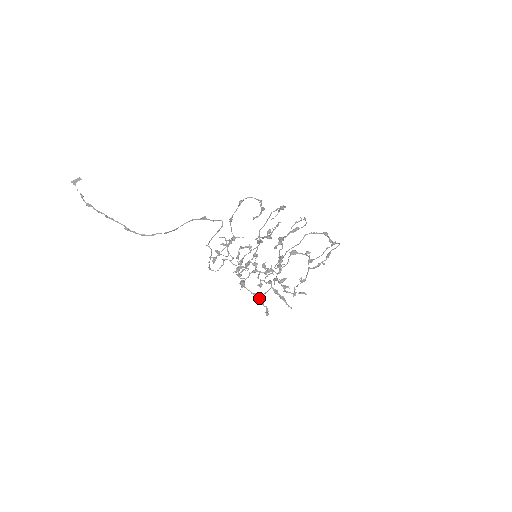
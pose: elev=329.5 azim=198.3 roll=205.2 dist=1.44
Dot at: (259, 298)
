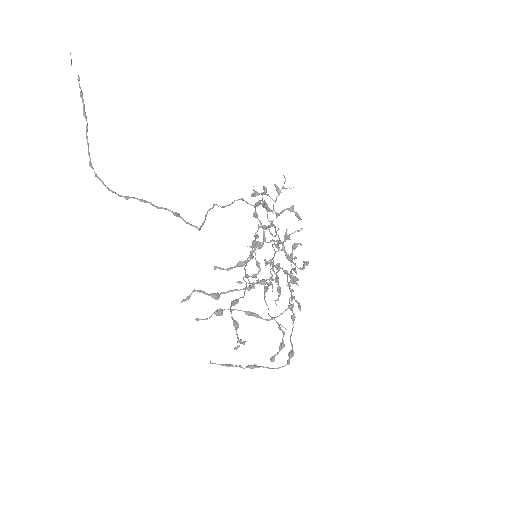
Dot at: (243, 278)
